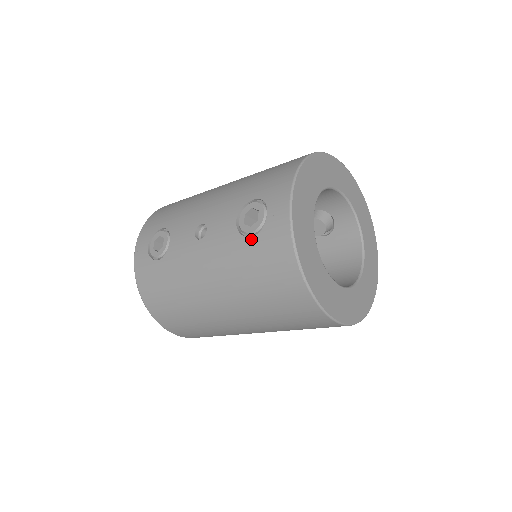
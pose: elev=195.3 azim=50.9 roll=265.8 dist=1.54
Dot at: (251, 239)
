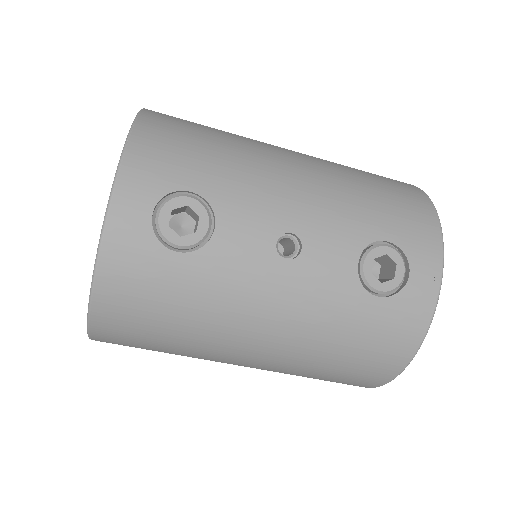
Dot at: (376, 299)
